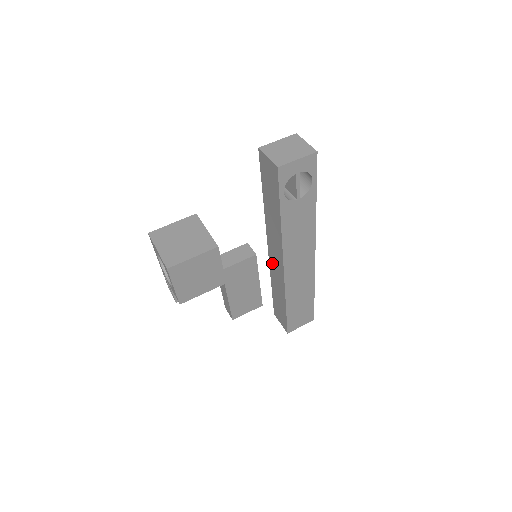
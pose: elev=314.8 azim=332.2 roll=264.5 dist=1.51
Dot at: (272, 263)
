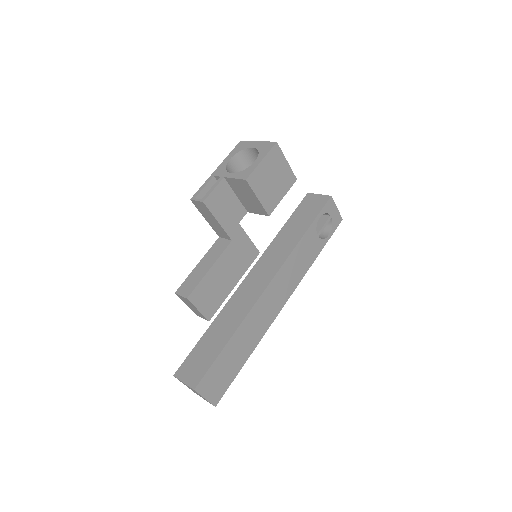
Dot at: (242, 291)
